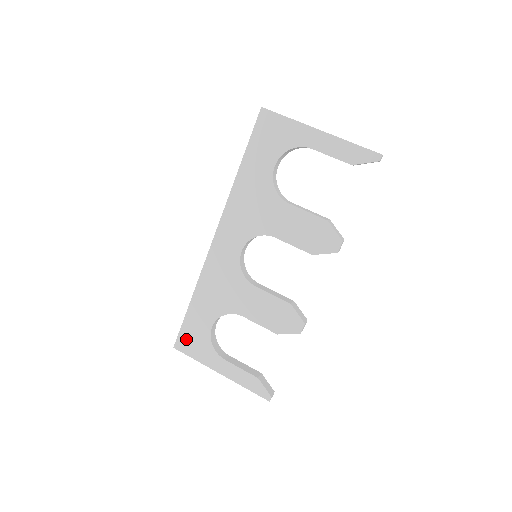
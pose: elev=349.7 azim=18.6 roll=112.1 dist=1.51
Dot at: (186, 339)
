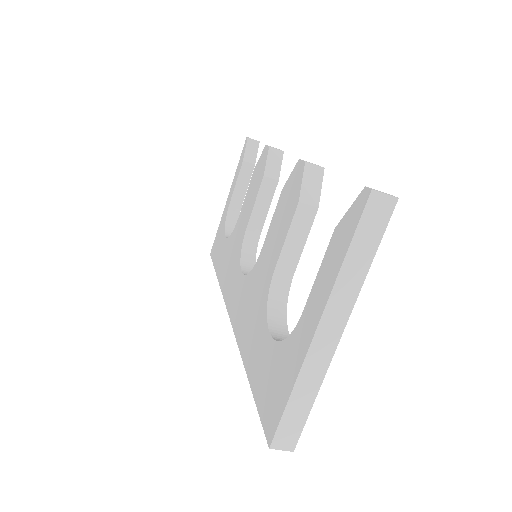
Dot at: (268, 405)
